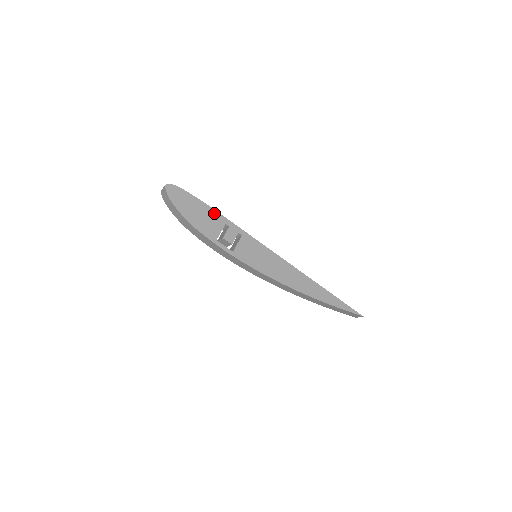
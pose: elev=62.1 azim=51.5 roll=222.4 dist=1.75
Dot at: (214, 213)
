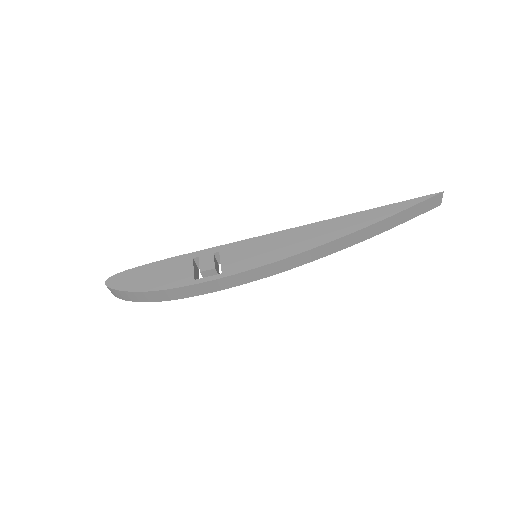
Dot at: (173, 261)
